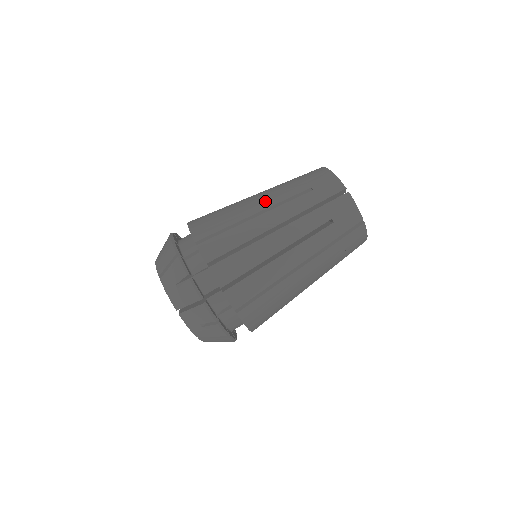
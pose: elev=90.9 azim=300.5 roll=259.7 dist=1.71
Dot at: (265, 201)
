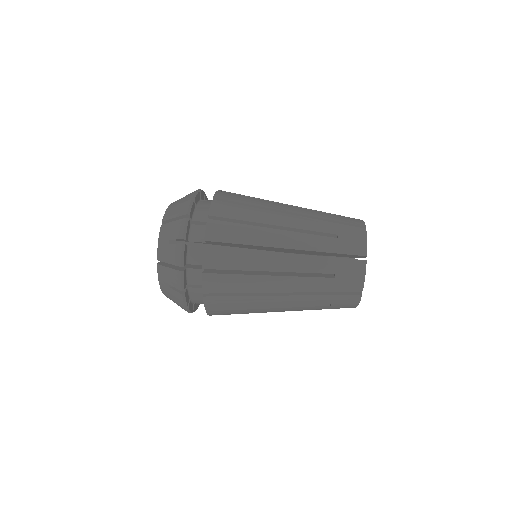
Dot at: (291, 219)
